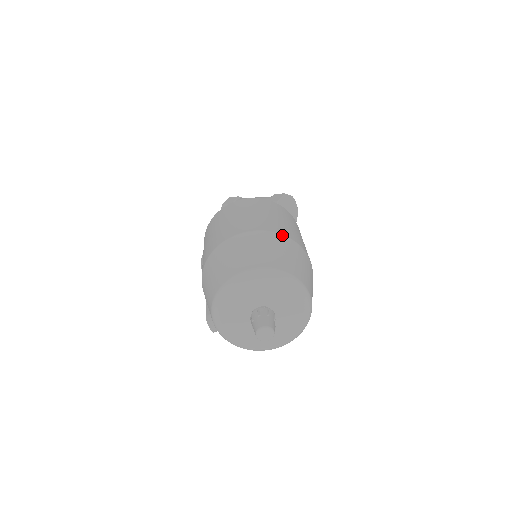
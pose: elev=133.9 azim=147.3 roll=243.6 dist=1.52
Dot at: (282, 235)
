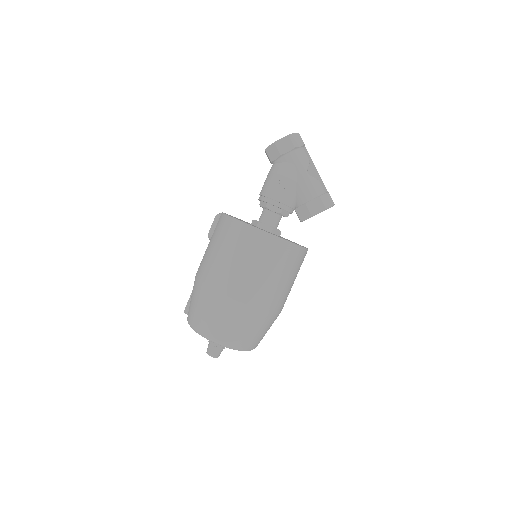
Dot at: (268, 313)
